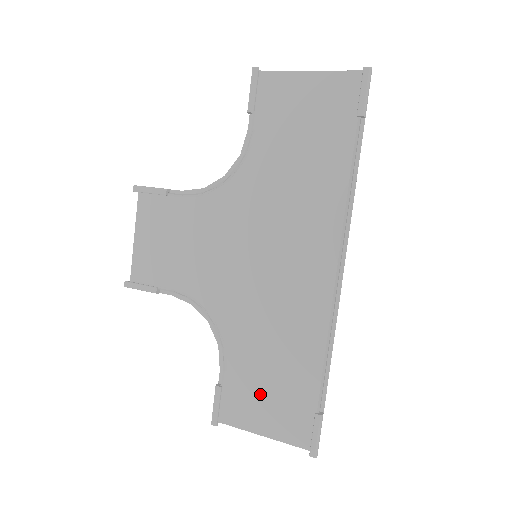
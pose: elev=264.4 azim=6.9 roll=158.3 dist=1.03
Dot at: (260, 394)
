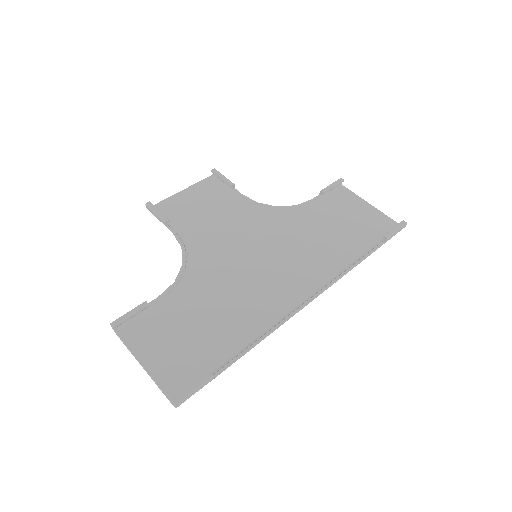
Dot at: (172, 334)
